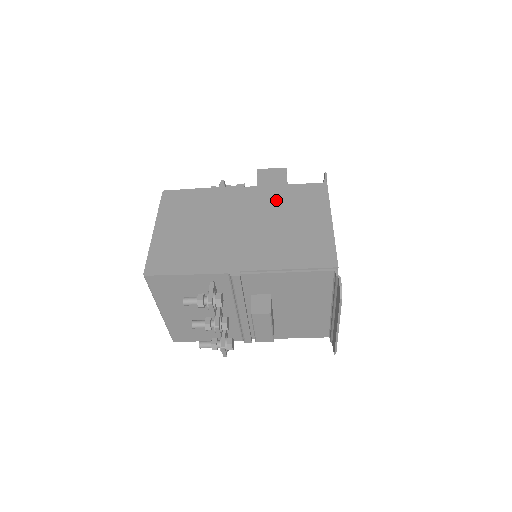
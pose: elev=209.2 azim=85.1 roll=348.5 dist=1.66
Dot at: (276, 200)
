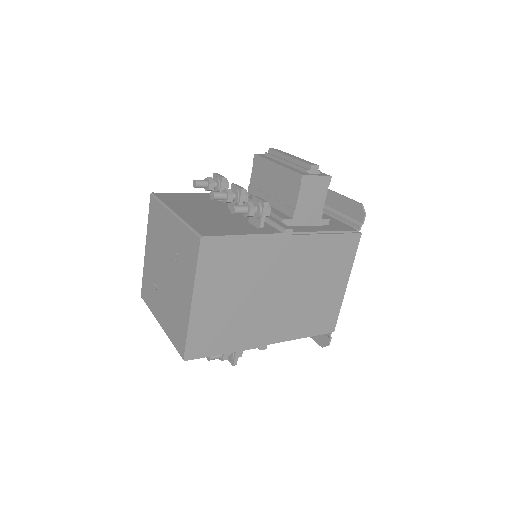
Dot at: (315, 258)
